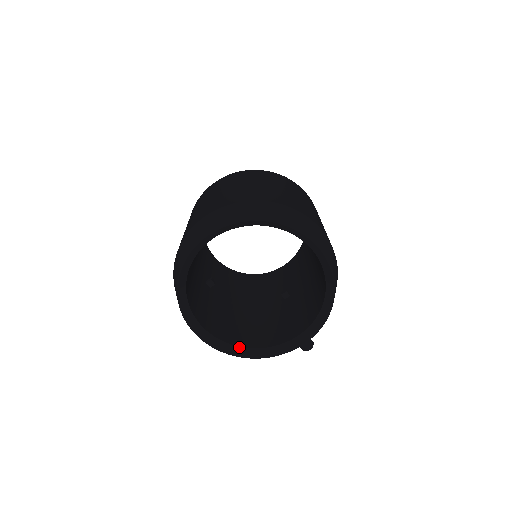
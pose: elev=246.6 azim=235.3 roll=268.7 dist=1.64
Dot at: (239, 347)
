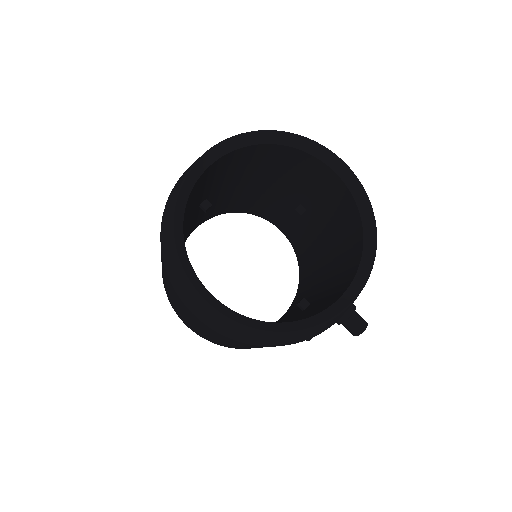
Dot at: (271, 323)
